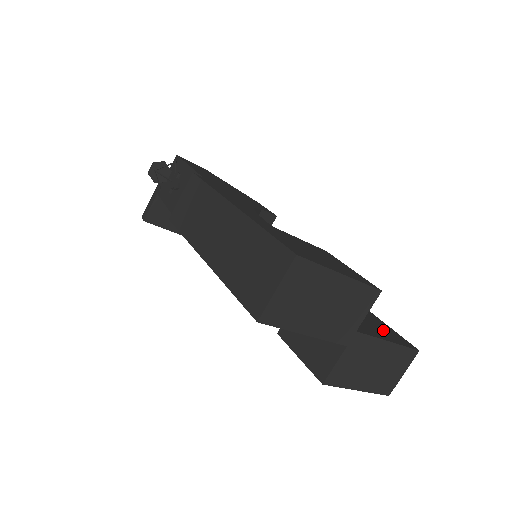
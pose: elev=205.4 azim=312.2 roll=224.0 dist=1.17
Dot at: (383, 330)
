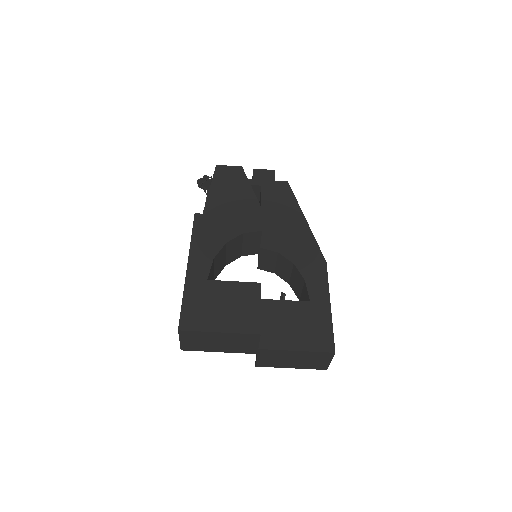
Dot at: (310, 335)
